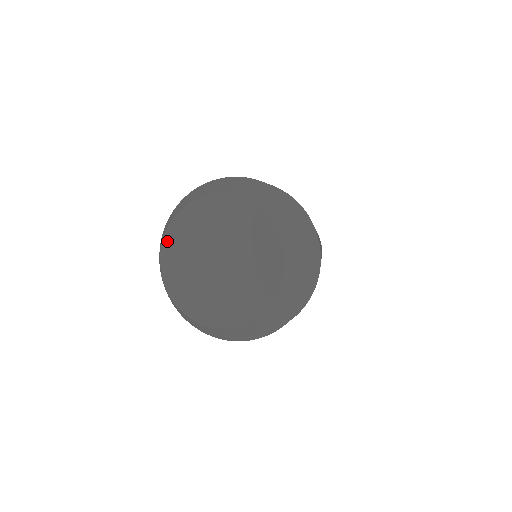
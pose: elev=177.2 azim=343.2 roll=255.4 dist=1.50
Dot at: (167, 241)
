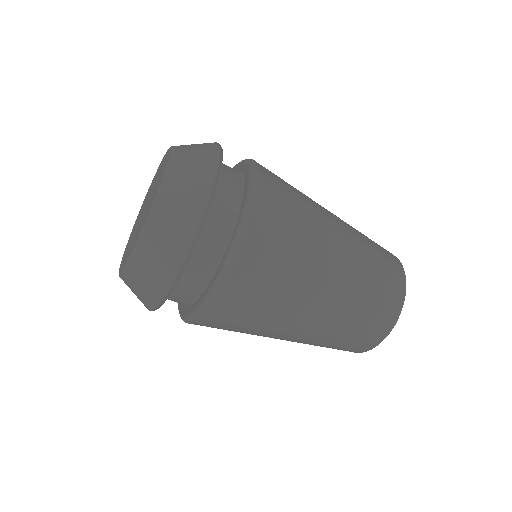
Dot at: occluded
